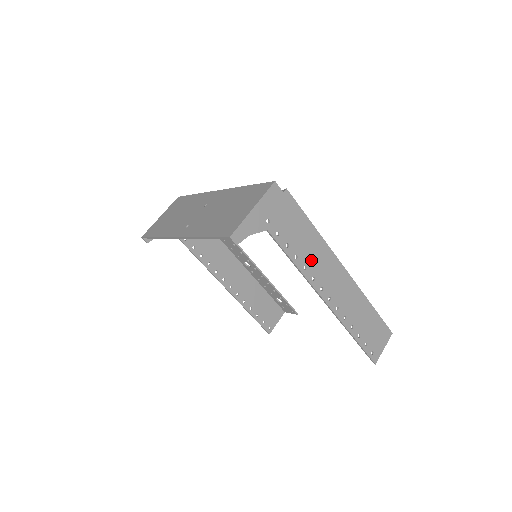
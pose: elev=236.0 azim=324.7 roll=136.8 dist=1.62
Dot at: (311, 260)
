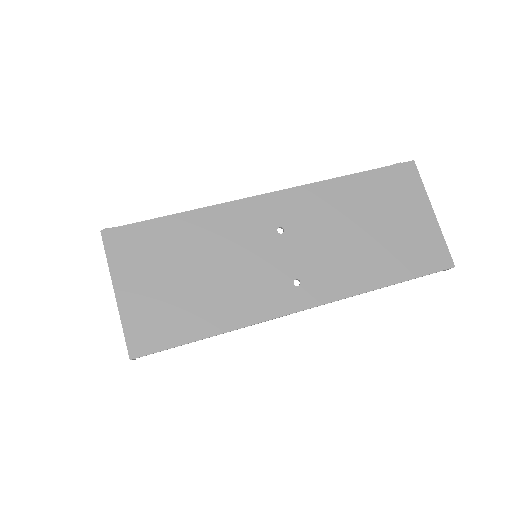
Dot at: occluded
